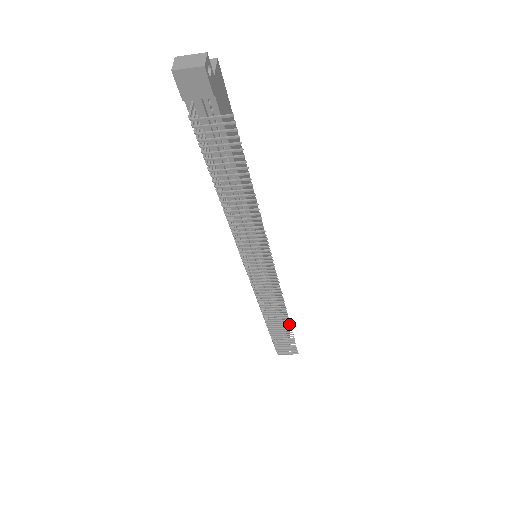
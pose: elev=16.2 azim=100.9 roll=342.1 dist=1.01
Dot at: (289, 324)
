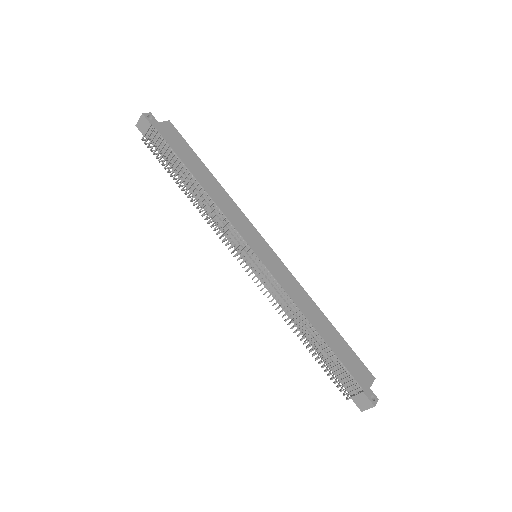
Dot at: (311, 327)
